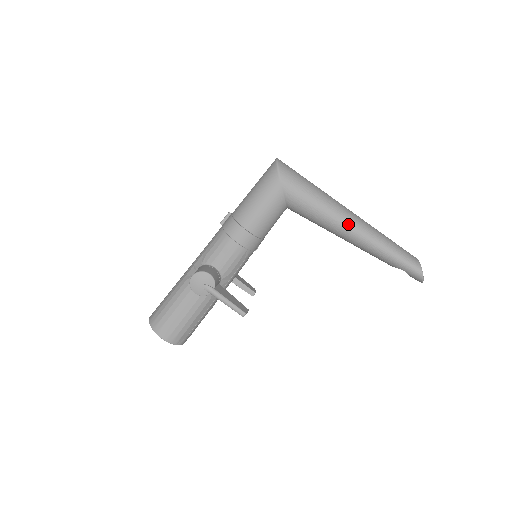
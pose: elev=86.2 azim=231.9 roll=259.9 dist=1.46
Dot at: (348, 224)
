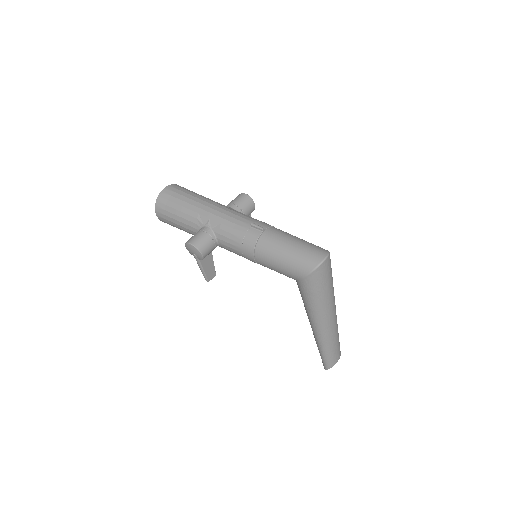
Dot at: (316, 327)
